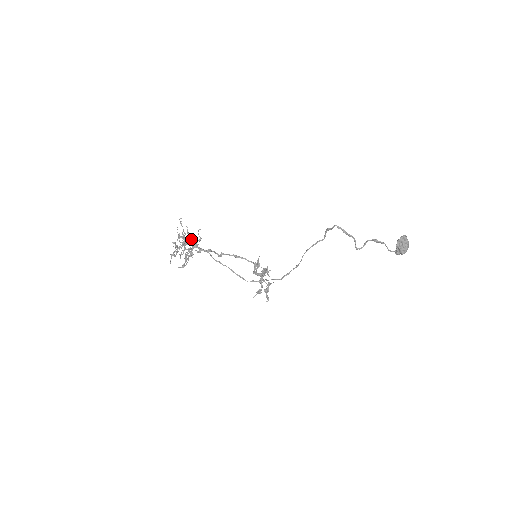
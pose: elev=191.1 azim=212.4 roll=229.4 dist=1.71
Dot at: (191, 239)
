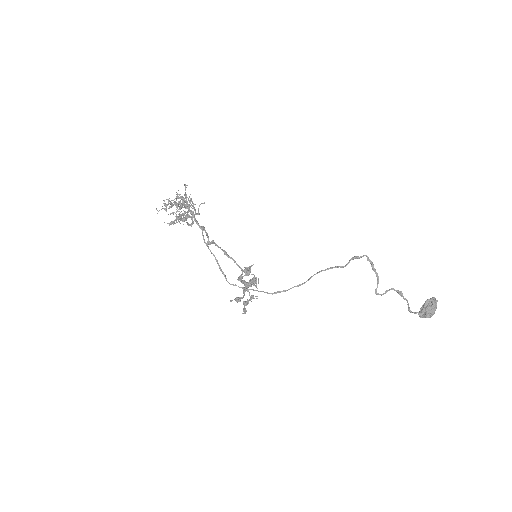
Dot at: (191, 205)
